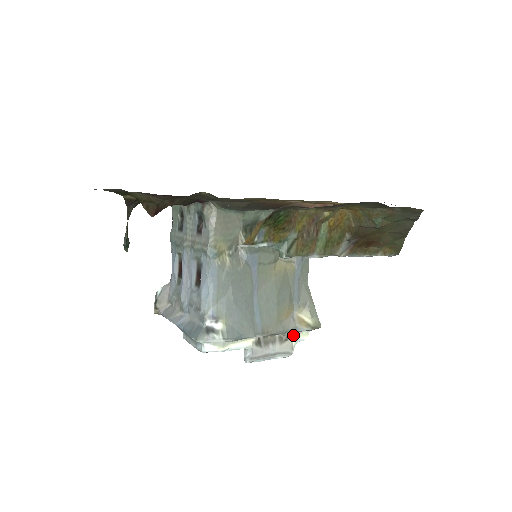
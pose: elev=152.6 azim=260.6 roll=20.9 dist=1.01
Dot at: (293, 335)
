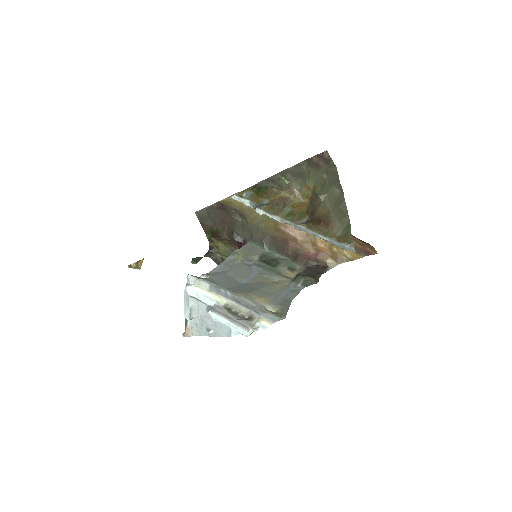
Dot at: (258, 319)
